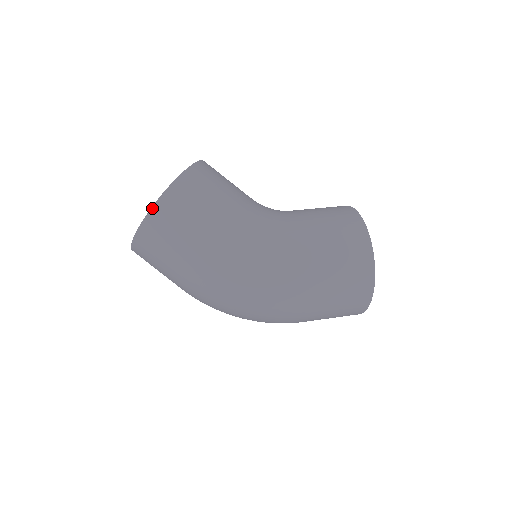
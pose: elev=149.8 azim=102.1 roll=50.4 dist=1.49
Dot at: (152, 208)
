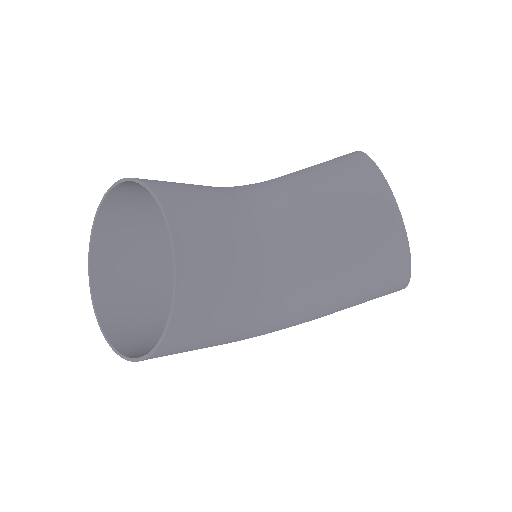
Dot at: (131, 361)
